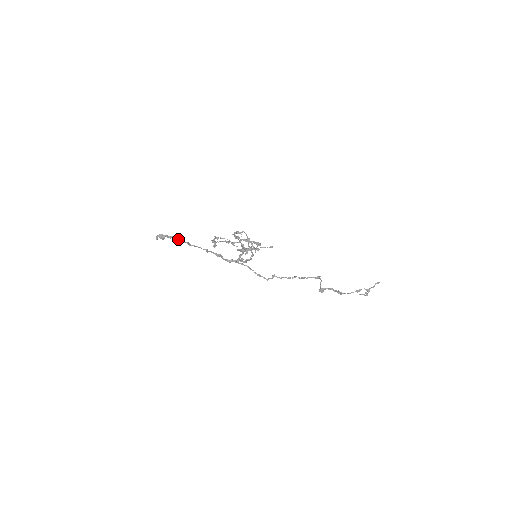
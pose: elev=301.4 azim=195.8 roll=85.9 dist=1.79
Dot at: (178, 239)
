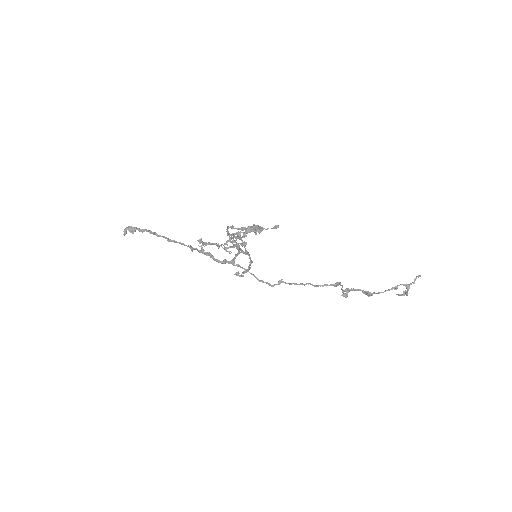
Dot at: (153, 233)
